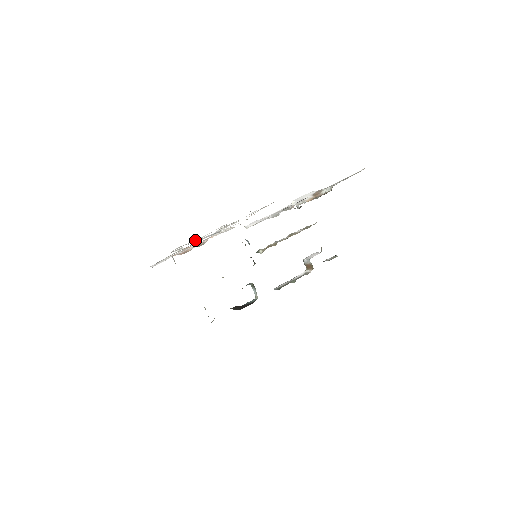
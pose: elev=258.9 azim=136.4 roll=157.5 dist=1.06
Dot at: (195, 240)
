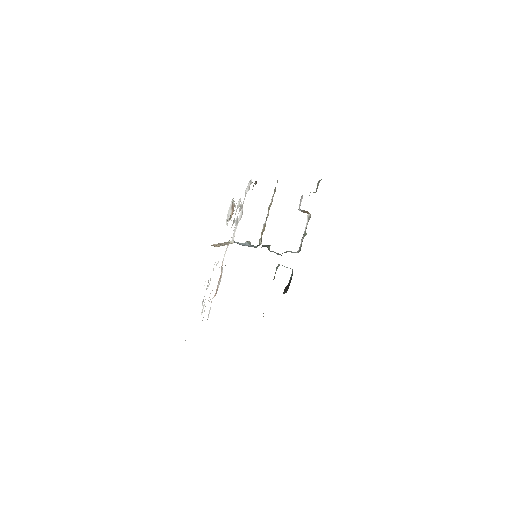
Dot at: occluded
